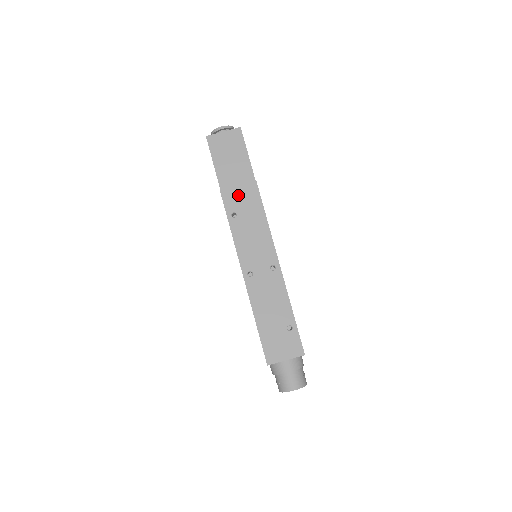
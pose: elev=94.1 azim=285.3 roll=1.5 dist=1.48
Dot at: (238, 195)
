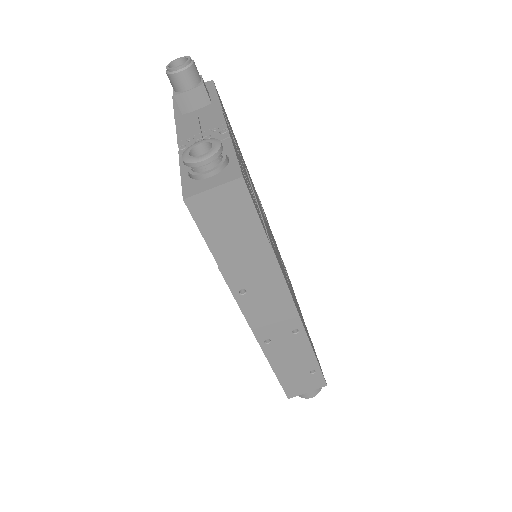
Dot at: (246, 270)
